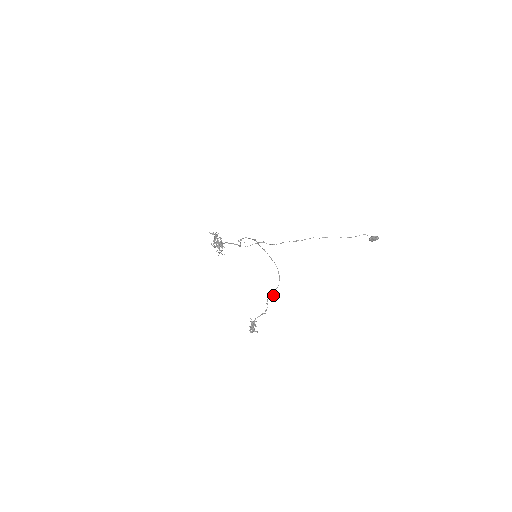
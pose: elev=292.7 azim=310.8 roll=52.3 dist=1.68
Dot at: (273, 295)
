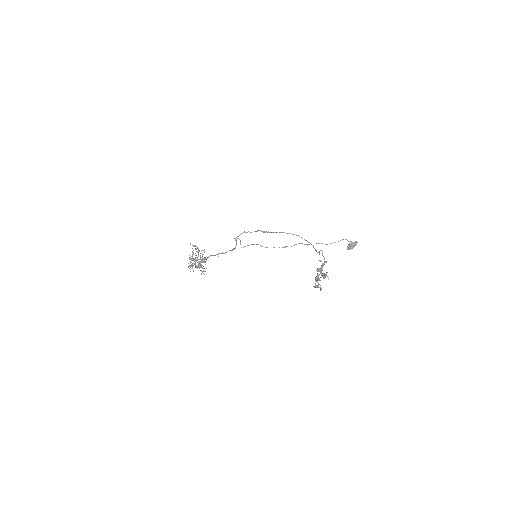
Dot at: (319, 254)
